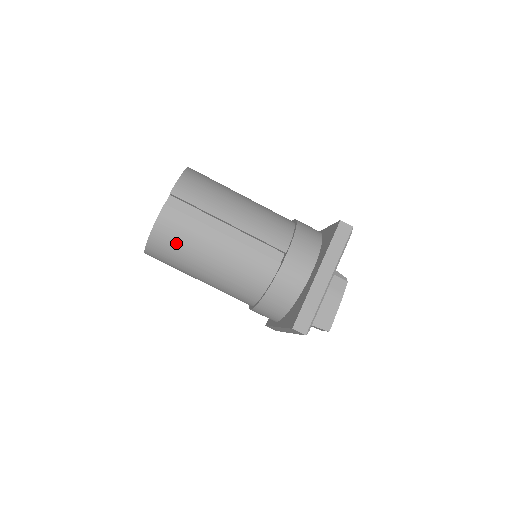
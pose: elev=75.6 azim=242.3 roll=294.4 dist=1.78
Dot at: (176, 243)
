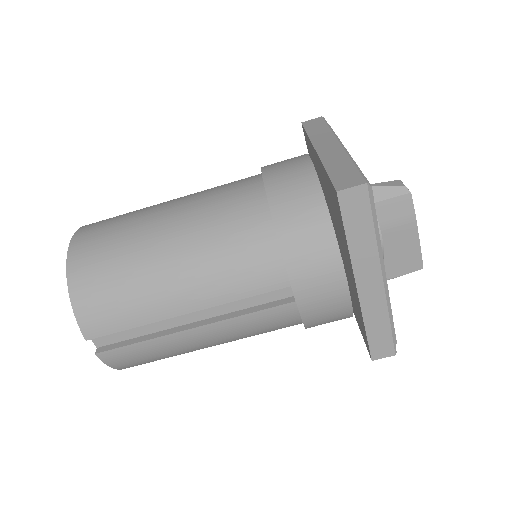
Dot at: (155, 360)
